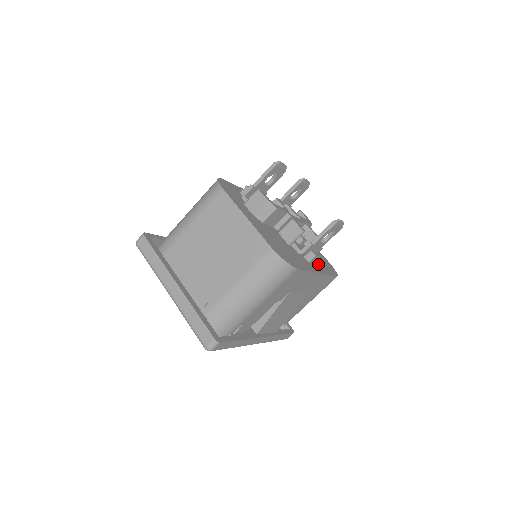
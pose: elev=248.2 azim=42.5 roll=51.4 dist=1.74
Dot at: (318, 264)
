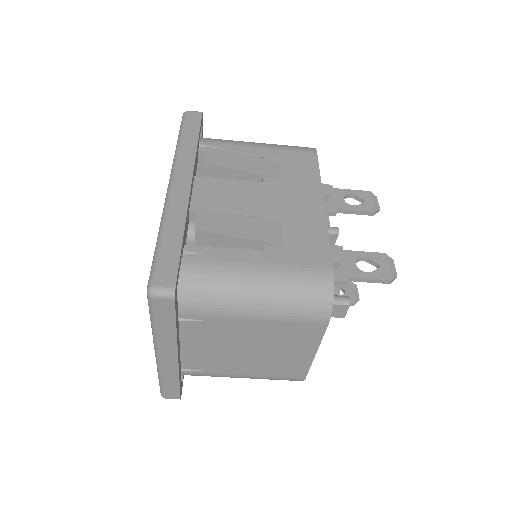
Dot at: occluded
